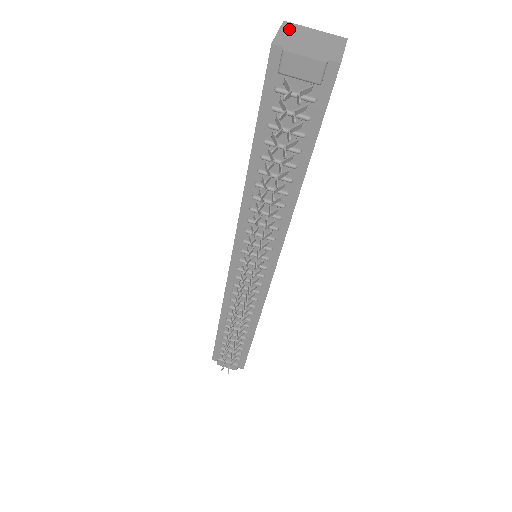
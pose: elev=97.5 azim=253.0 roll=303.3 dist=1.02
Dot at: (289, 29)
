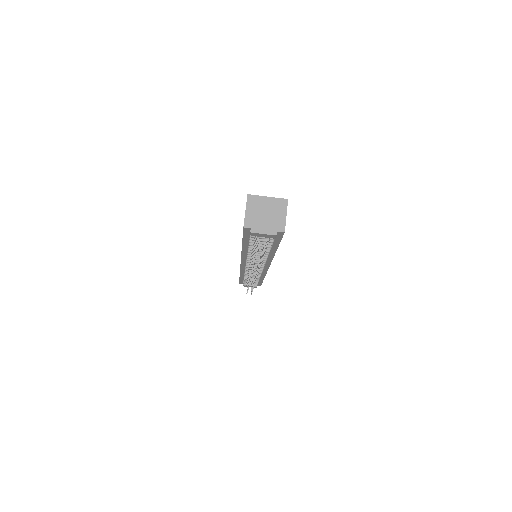
Dot at: (252, 204)
